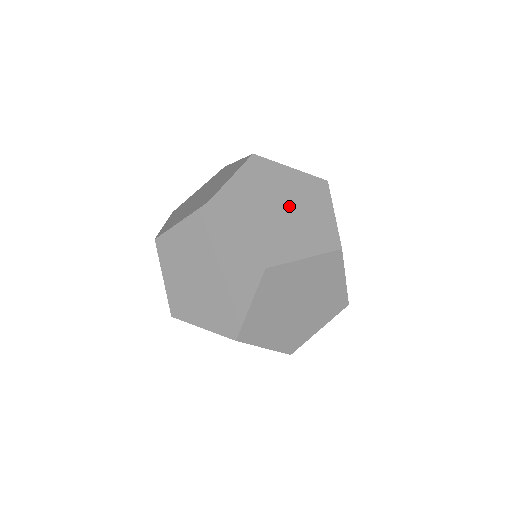
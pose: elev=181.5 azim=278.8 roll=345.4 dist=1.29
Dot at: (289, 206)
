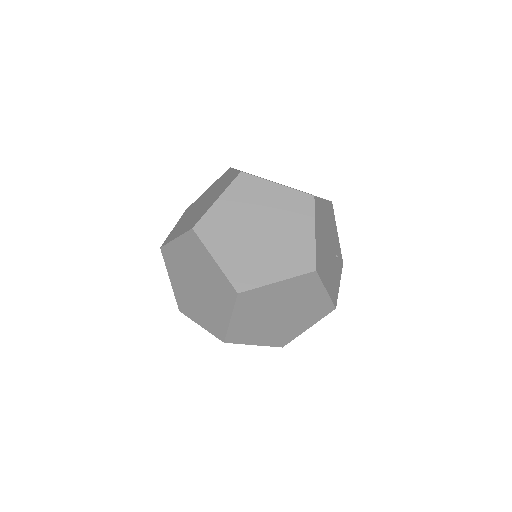
Dot at: (270, 227)
